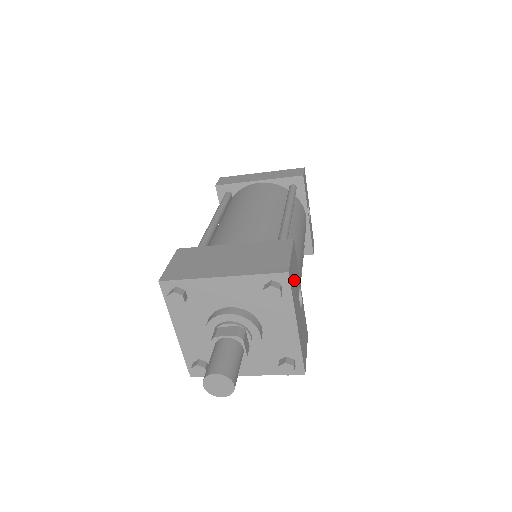
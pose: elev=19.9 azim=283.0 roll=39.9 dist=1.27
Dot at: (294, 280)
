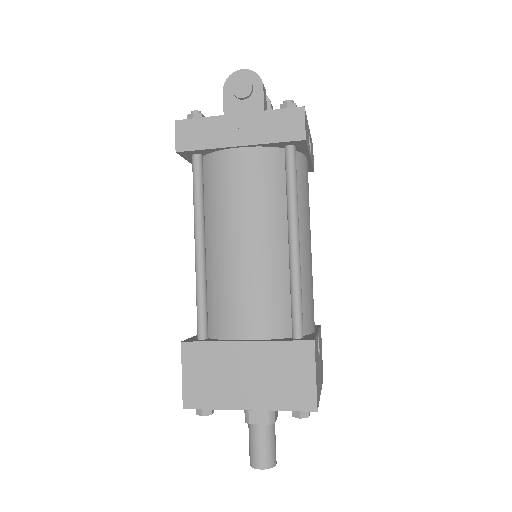
Dot at: (317, 376)
